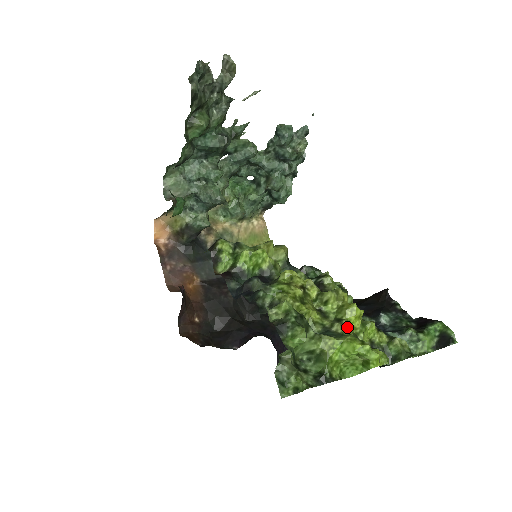
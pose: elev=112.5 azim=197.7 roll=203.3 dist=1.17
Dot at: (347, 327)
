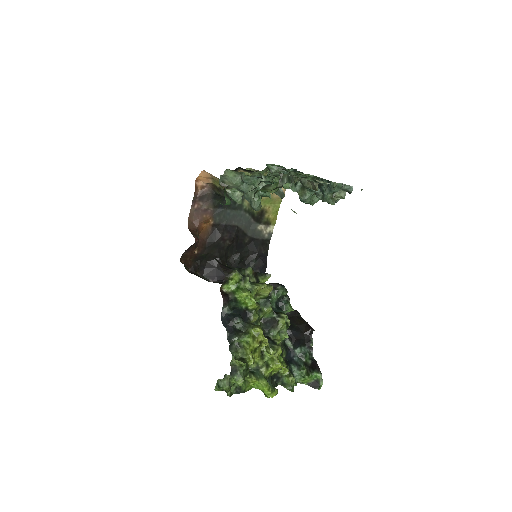
Dot at: (269, 371)
